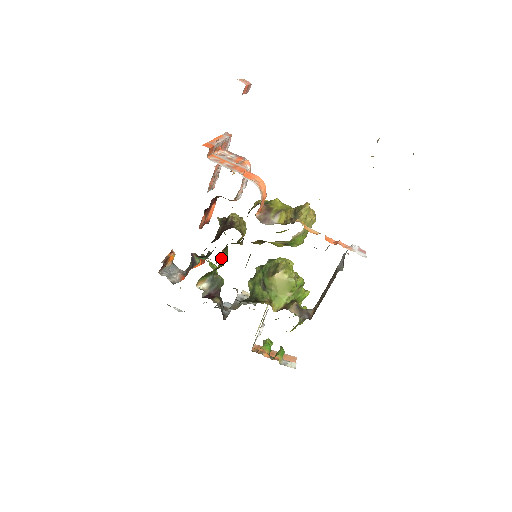
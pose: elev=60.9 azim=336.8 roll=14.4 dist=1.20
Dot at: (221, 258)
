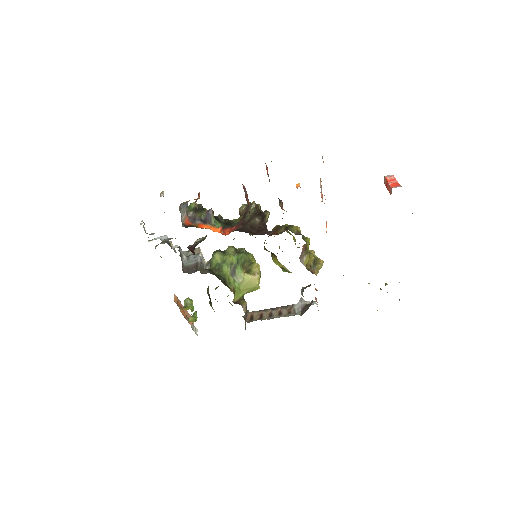
Dot at: occluded
